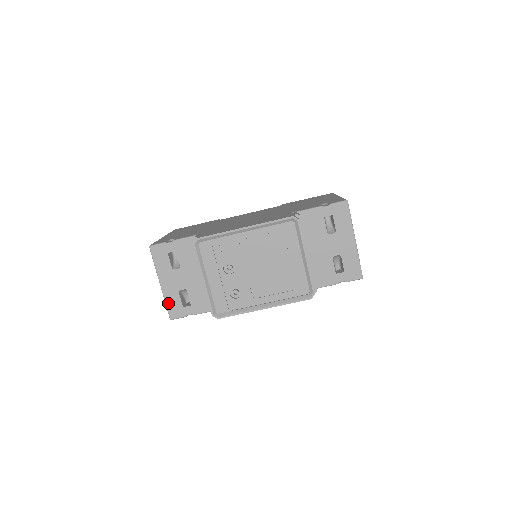
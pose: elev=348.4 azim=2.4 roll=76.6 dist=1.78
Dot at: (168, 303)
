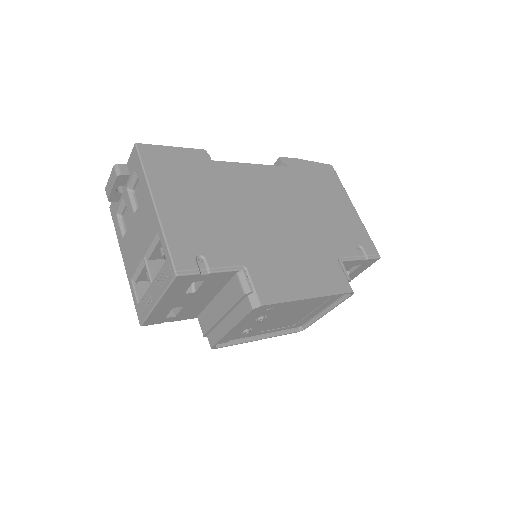
Dot at: (151, 316)
